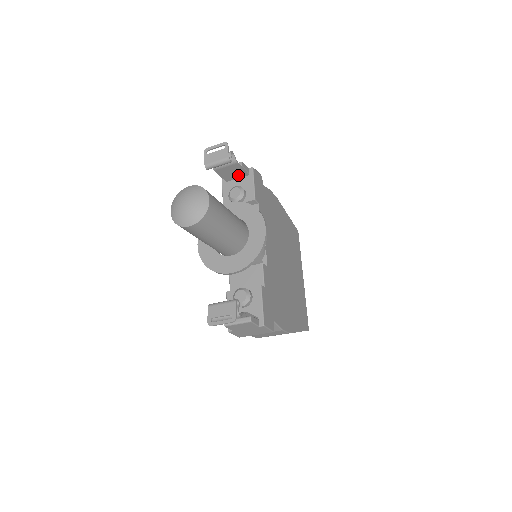
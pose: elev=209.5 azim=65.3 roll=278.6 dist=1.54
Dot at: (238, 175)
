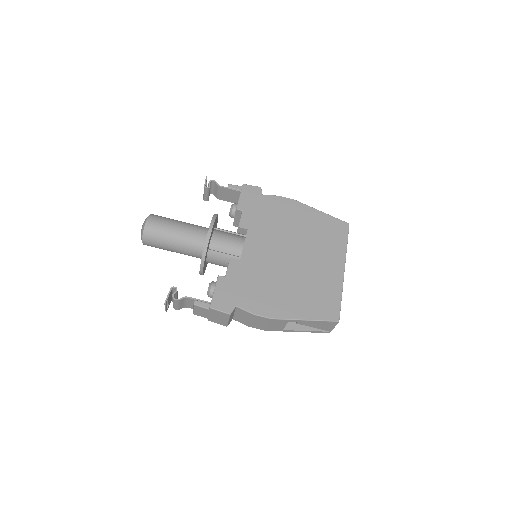
Dot at: (236, 195)
